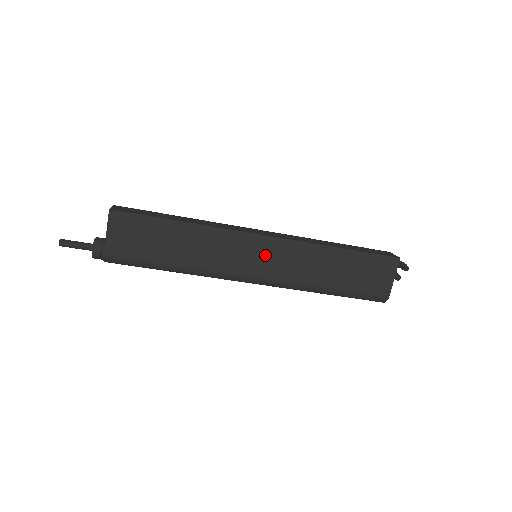
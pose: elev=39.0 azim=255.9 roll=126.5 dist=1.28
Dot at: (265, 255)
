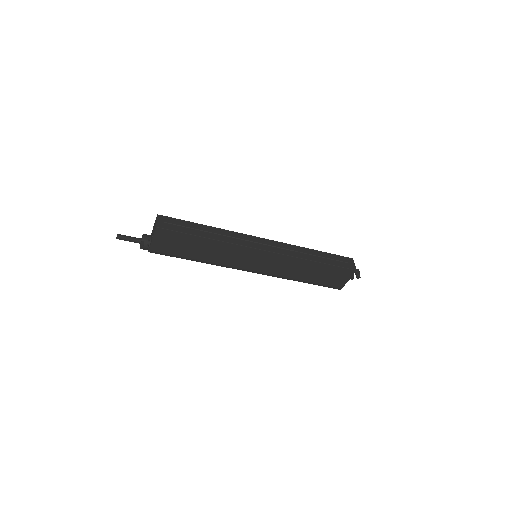
Dot at: (262, 261)
